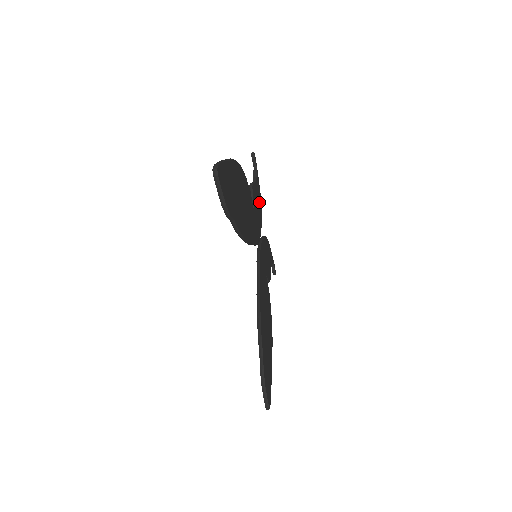
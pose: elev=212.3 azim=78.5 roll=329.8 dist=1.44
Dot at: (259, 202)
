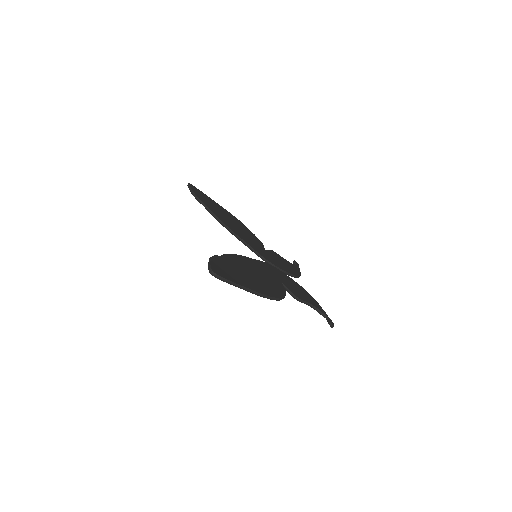
Dot at: (291, 269)
